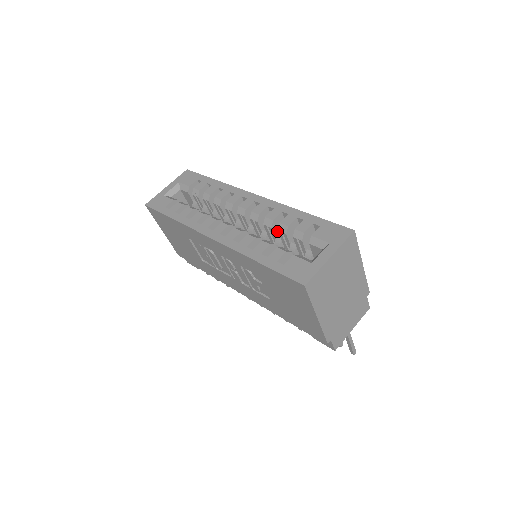
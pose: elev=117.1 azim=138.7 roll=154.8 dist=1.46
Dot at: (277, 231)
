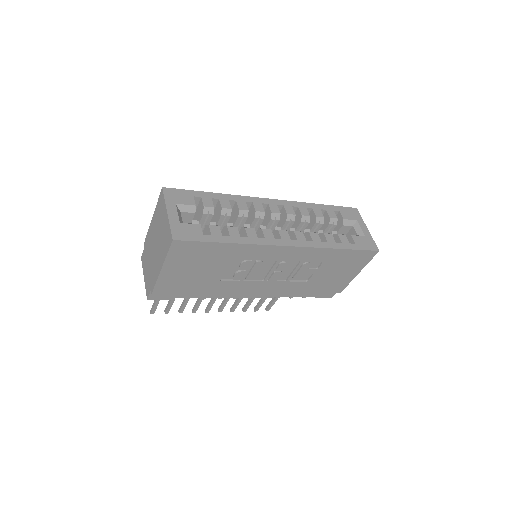
Dot at: occluded
